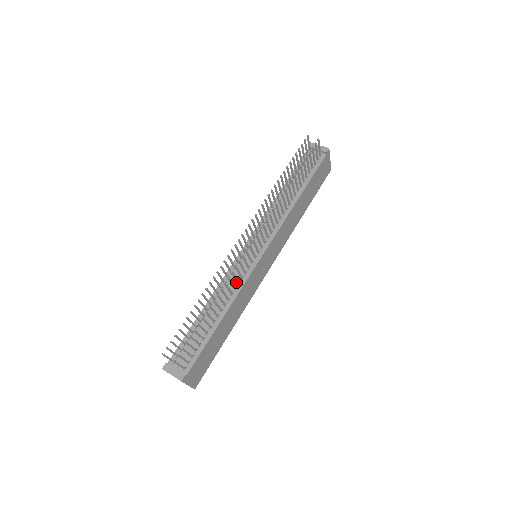
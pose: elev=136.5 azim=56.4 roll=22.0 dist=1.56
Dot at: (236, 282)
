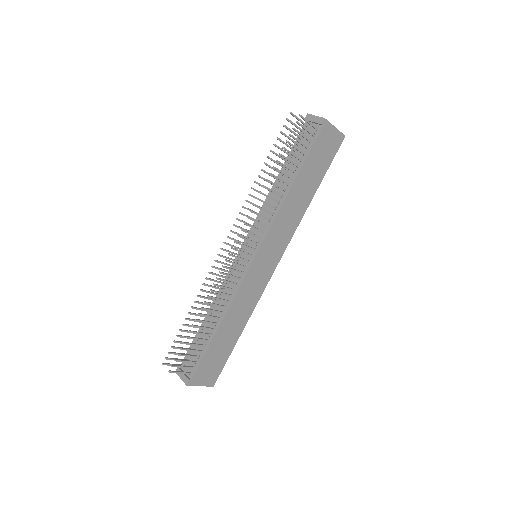
Dot at: (231, 288)
